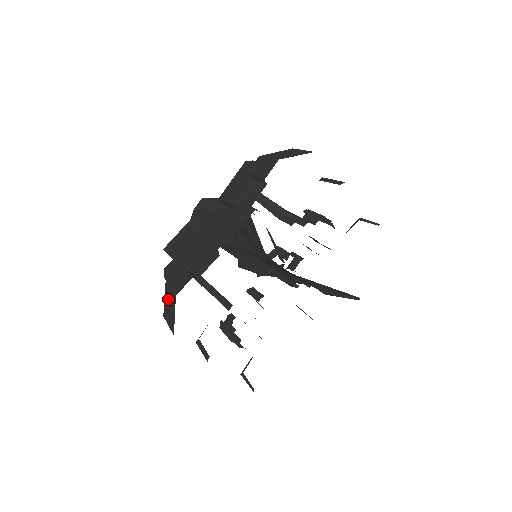
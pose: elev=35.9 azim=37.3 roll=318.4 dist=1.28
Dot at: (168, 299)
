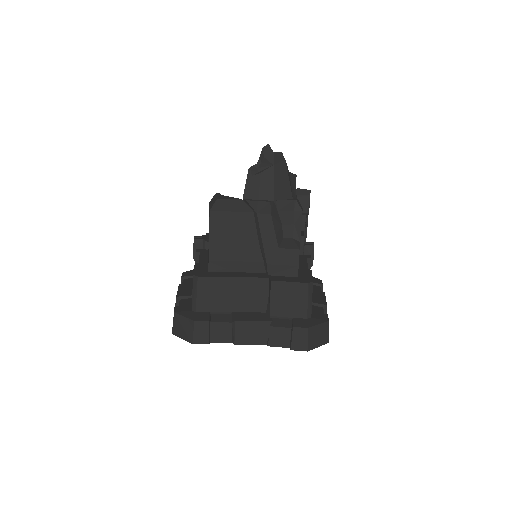
Dot at: (186, 327)
